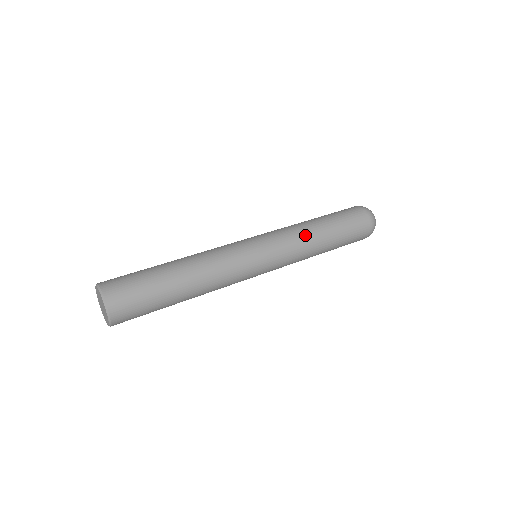
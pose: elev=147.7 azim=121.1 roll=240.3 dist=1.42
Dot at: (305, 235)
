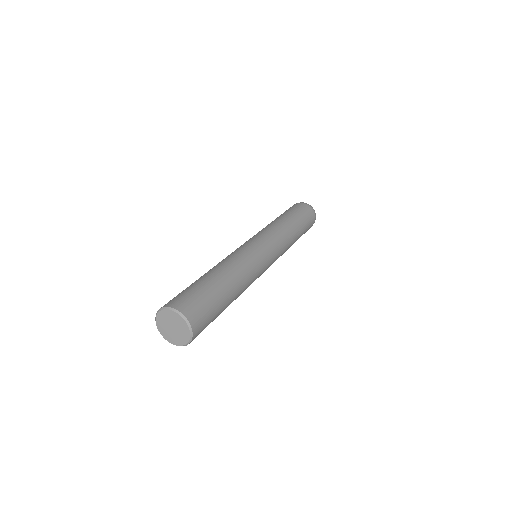
Dot at: (290, 241)
